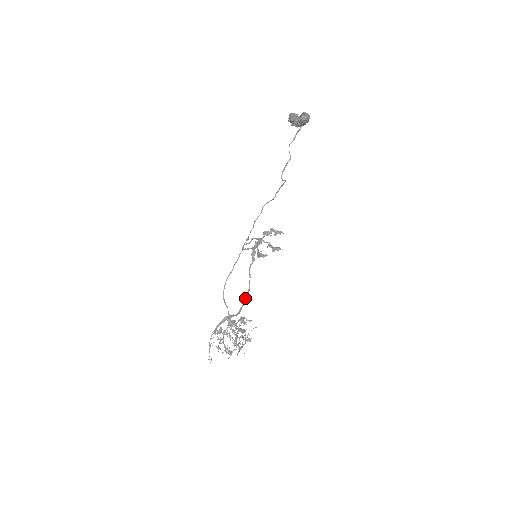
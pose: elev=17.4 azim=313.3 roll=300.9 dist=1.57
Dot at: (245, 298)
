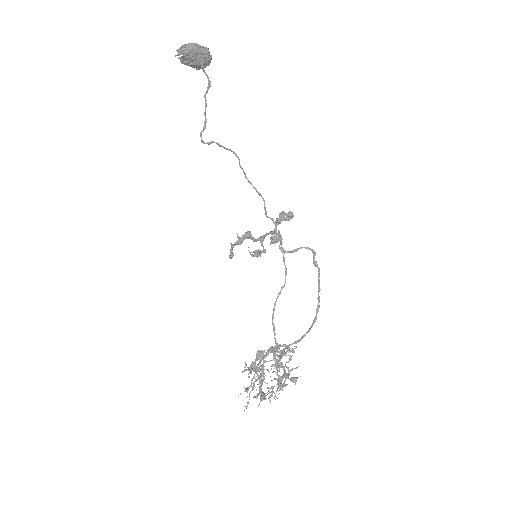
Dot at: (314, 320)
